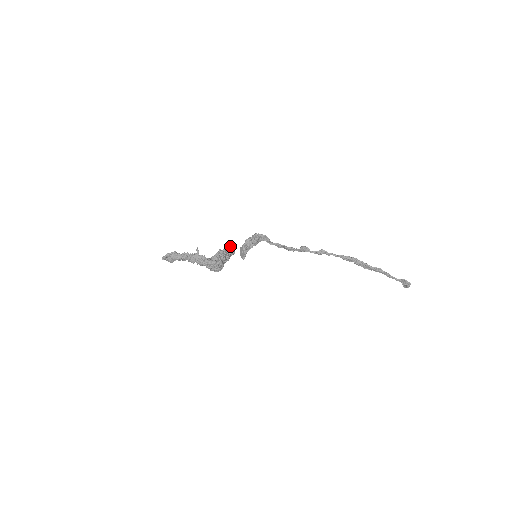
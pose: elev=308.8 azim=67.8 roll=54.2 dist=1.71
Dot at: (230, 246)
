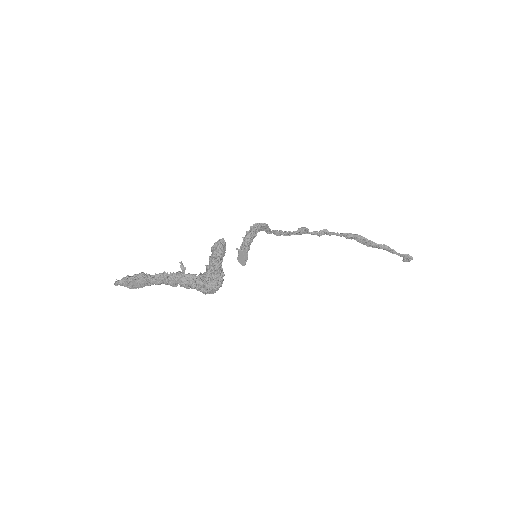
Dot at: (222, 248)
